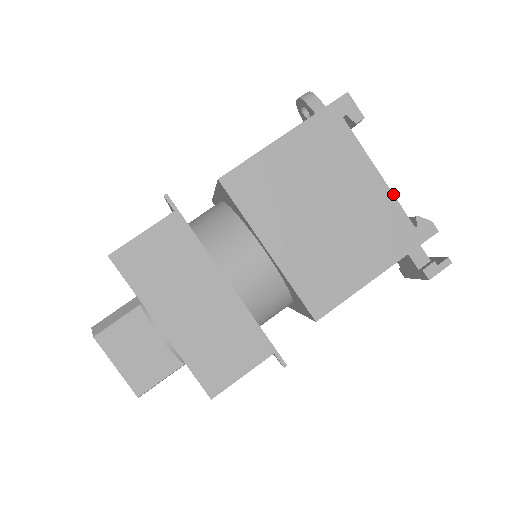
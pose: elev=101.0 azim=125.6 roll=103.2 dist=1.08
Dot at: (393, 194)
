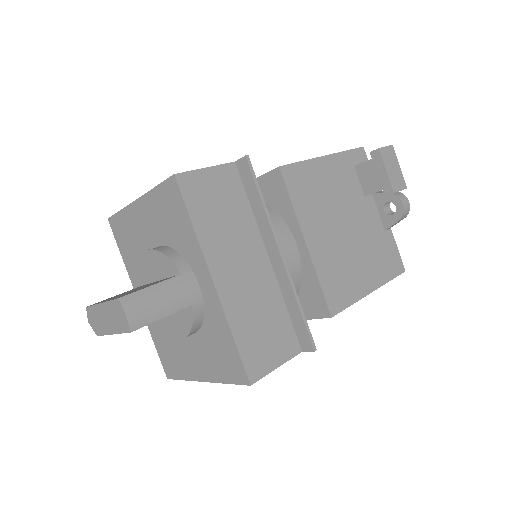
Dot at: occluded
